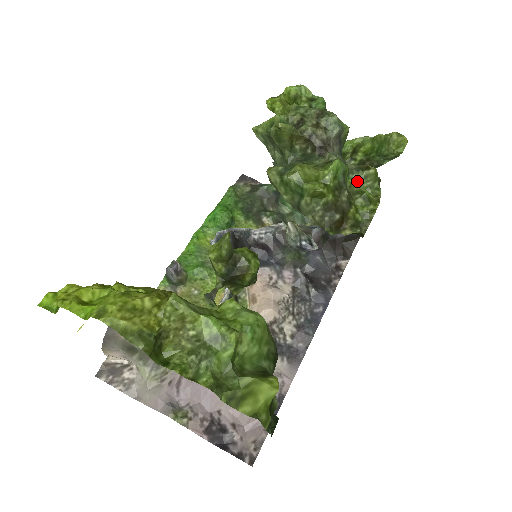
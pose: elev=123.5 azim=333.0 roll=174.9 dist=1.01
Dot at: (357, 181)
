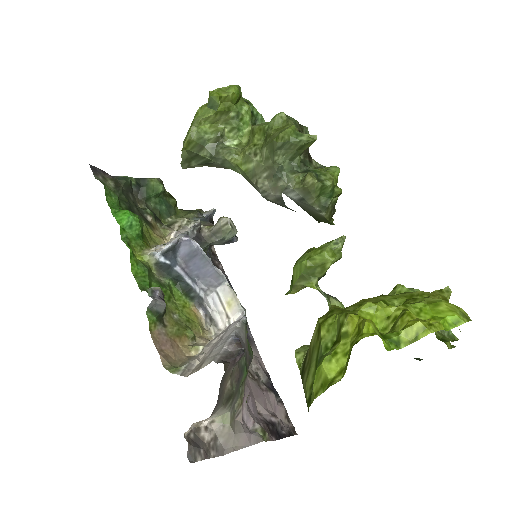
Dot at: occluded
